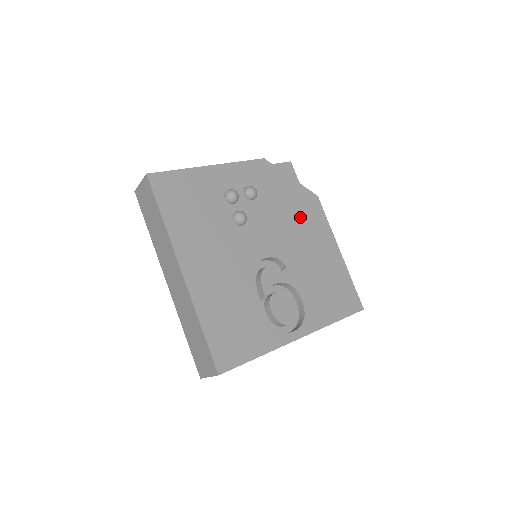
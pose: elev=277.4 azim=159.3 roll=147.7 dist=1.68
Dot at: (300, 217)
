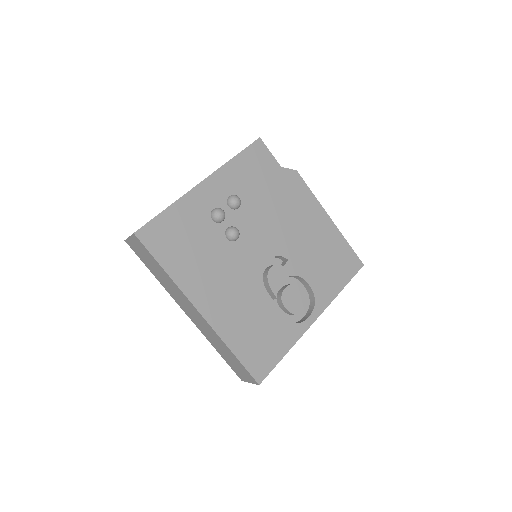
Dot at: (286, 202)
